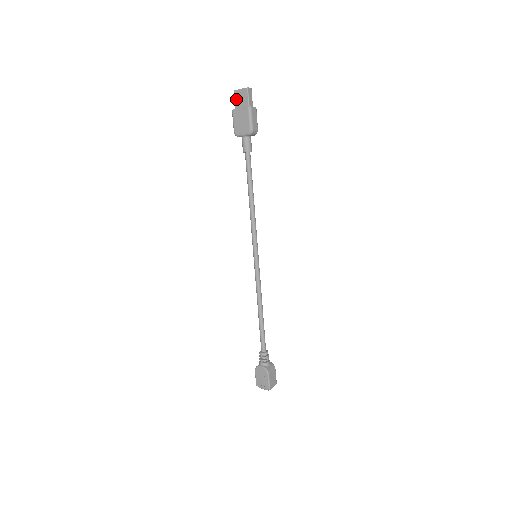
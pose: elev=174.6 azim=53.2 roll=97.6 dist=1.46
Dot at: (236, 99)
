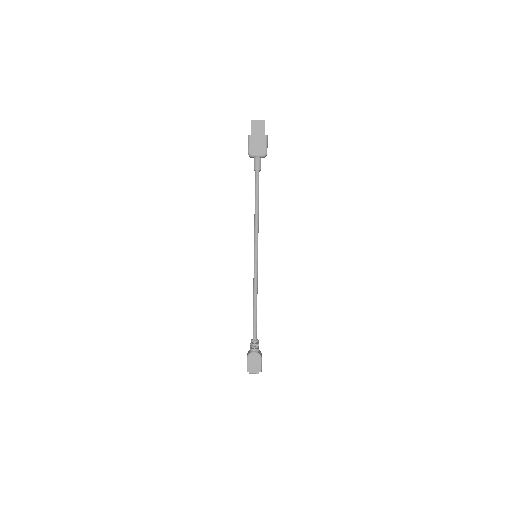
Dot at: (253, 127)
